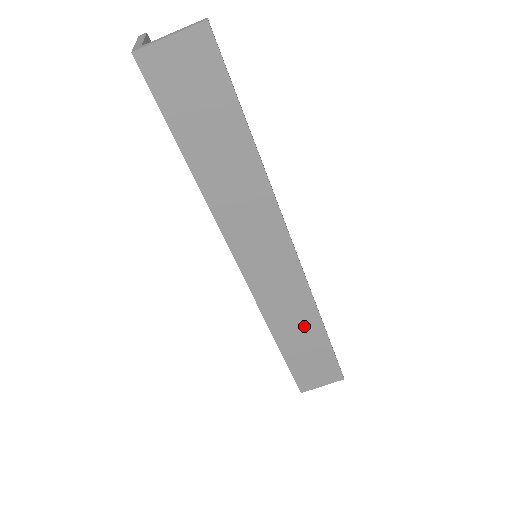
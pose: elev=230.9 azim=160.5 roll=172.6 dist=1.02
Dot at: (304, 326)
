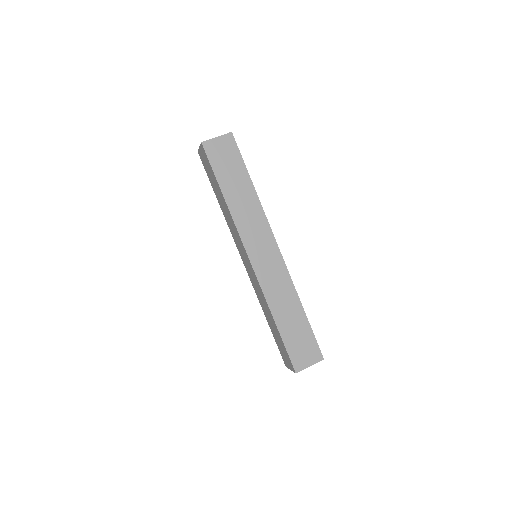
Dot at: (290, 305)
